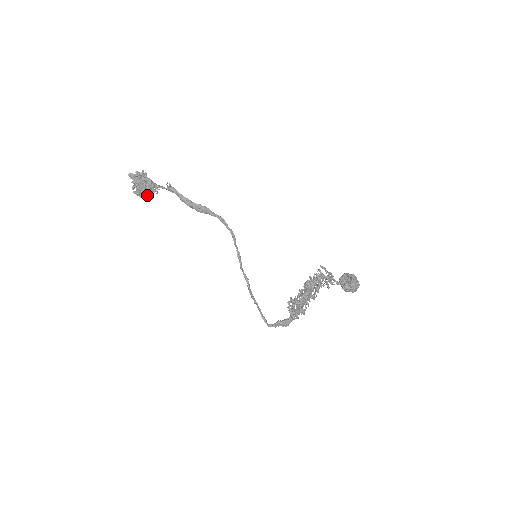
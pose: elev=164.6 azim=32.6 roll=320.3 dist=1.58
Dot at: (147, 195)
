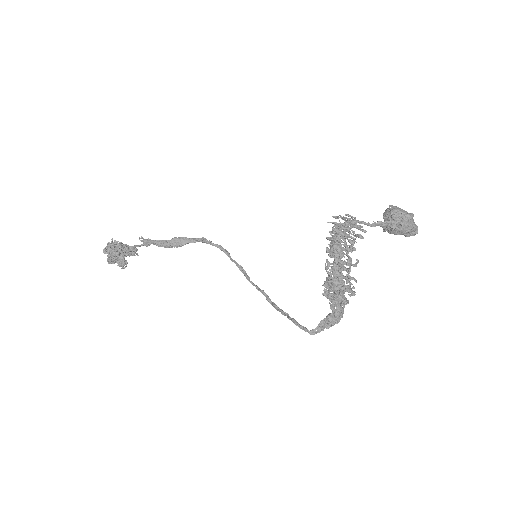
Dot at: (125, 261)
